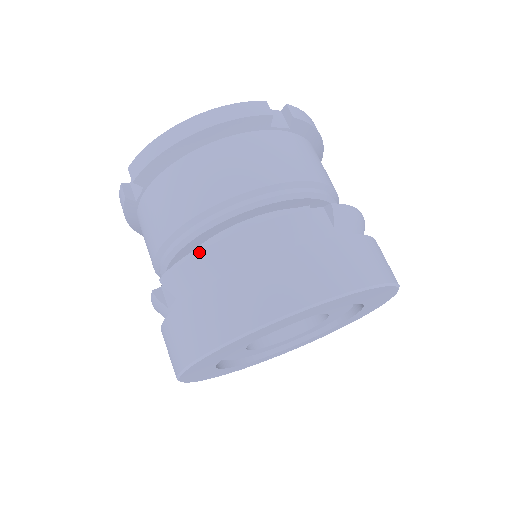
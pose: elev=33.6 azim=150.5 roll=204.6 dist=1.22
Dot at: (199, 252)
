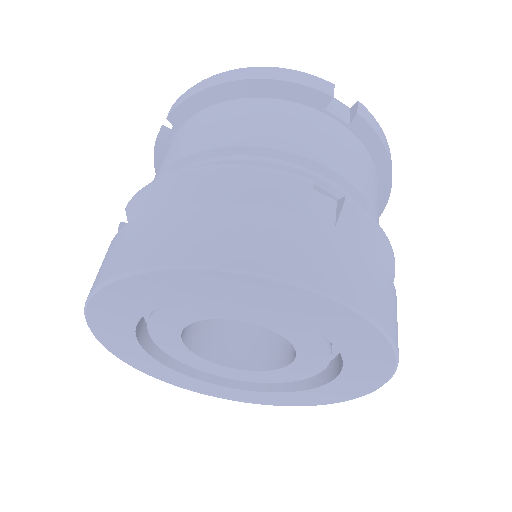
Dot at: (168, 178)
